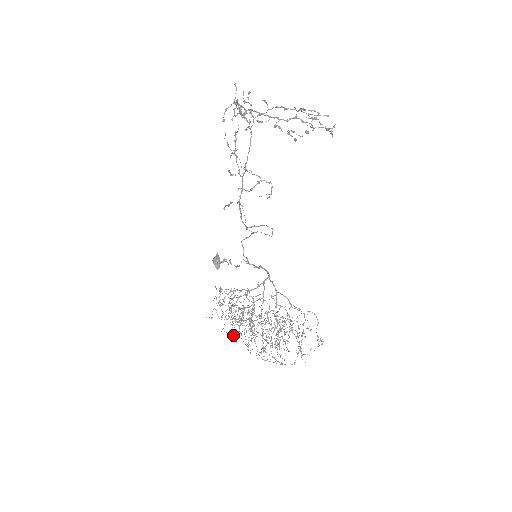
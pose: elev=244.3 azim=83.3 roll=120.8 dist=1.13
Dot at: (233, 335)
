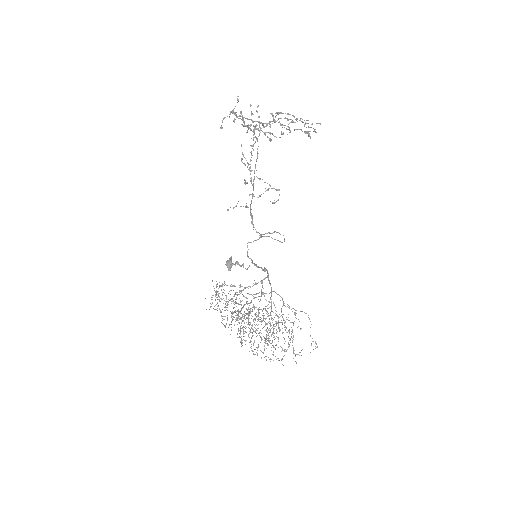
Dot at: occluded
